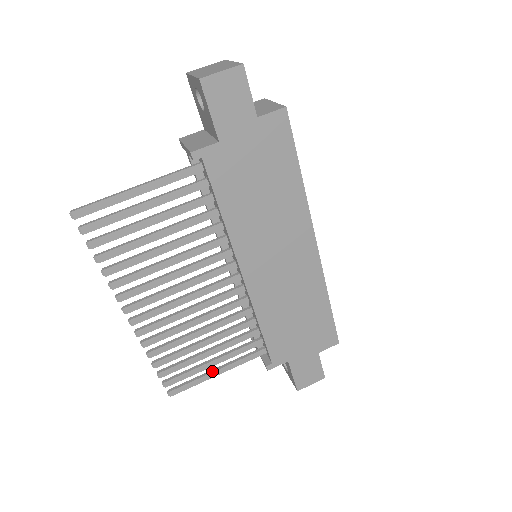
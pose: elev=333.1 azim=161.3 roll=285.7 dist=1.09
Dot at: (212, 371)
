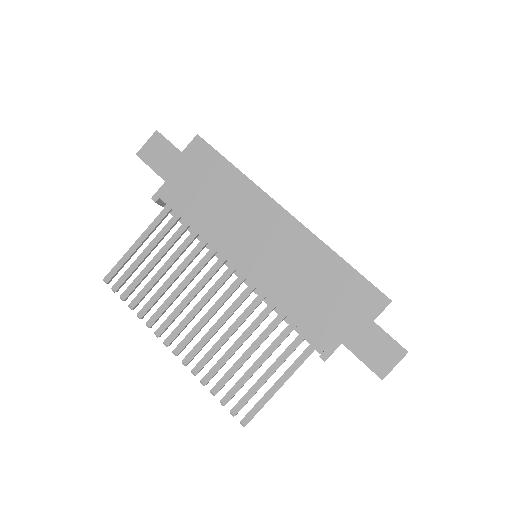
Dot at: occluded
